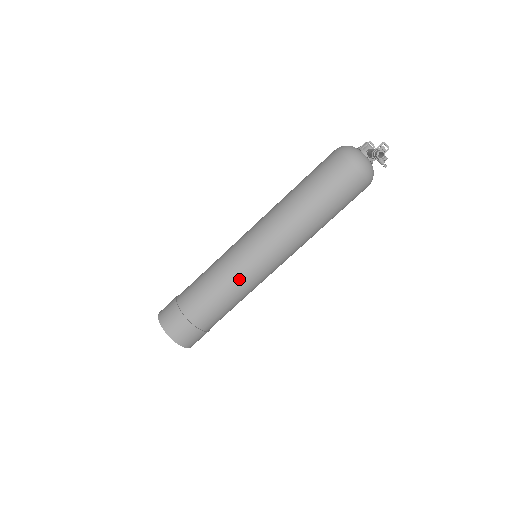
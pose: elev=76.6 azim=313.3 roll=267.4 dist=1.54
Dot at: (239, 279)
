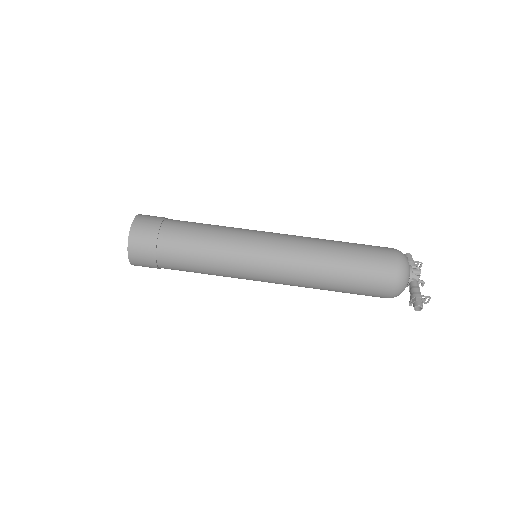
Dot at: (227, 270)
